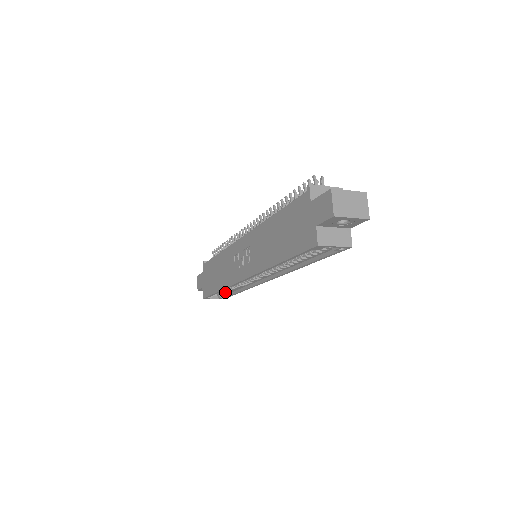
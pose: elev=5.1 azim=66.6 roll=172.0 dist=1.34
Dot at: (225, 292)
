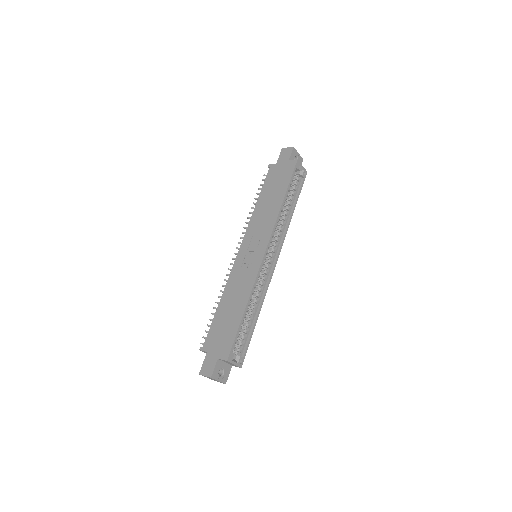
Dot at: (242, 343)
